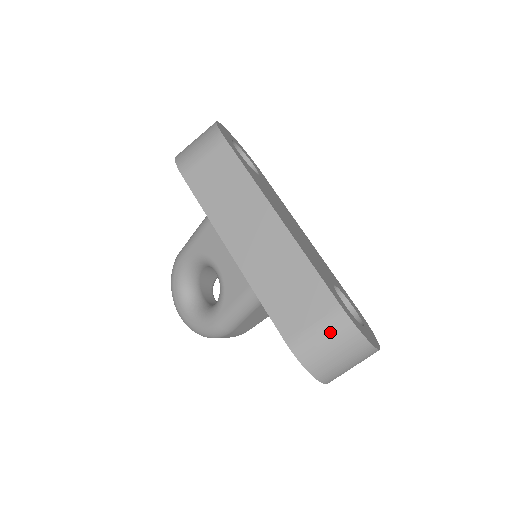
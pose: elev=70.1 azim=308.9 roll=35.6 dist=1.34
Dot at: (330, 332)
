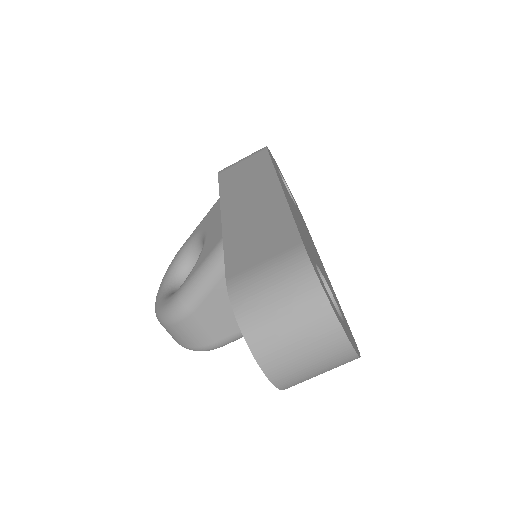
Dot at: (280, 271)
